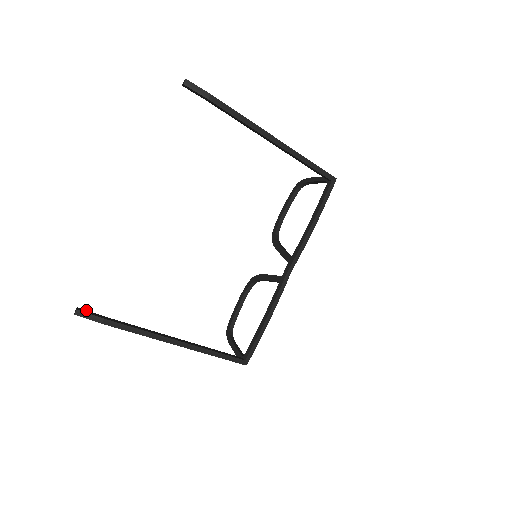
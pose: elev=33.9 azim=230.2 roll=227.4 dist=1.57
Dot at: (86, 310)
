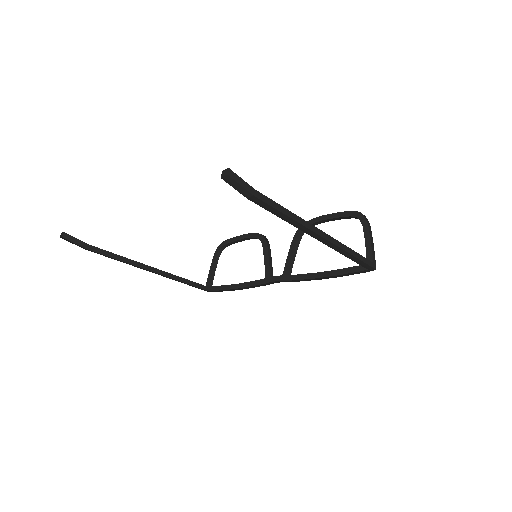
Dot at: (72, 236)
